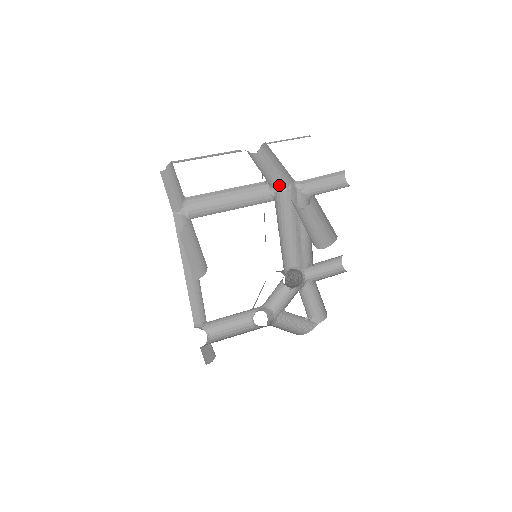
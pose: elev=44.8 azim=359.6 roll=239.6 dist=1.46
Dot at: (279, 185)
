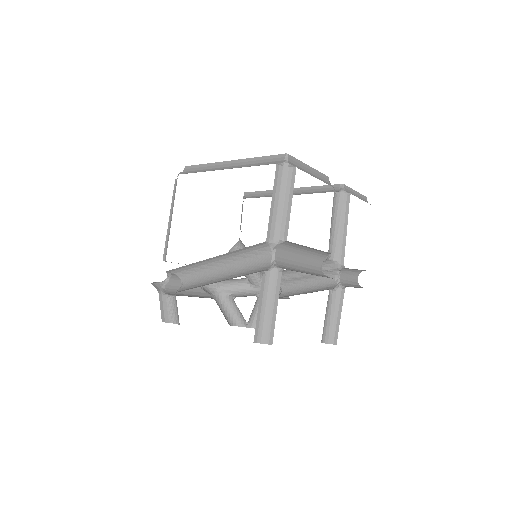
Dot at: (331, 252)
